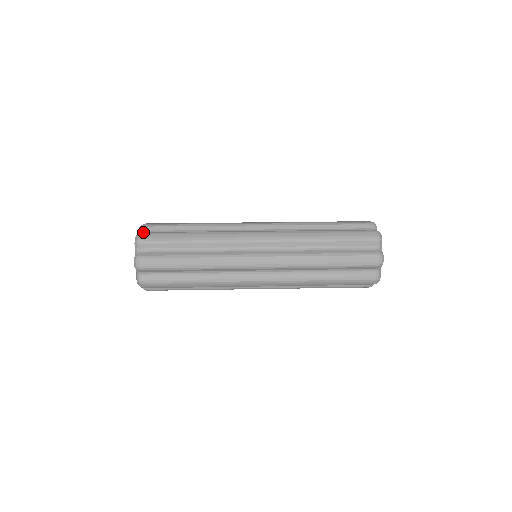
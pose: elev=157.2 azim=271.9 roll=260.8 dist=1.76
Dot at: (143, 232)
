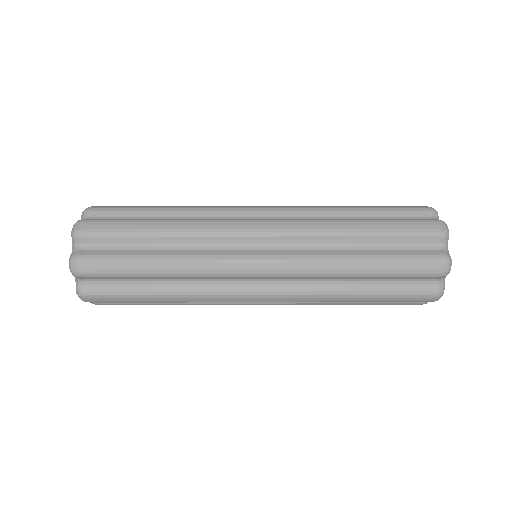
Dot at: (85, 219)
